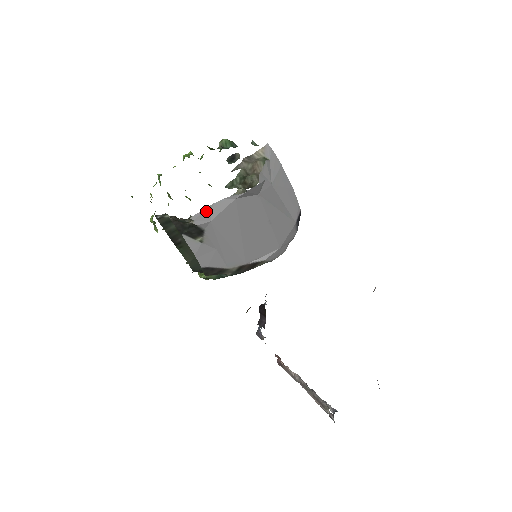
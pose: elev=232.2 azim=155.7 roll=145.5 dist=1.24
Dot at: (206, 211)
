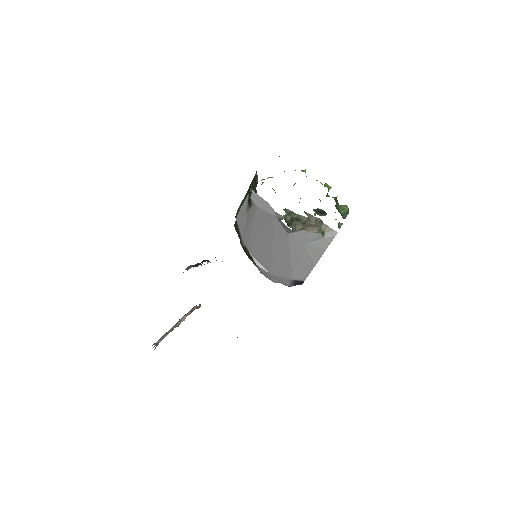
Dot at: (261, 200)
